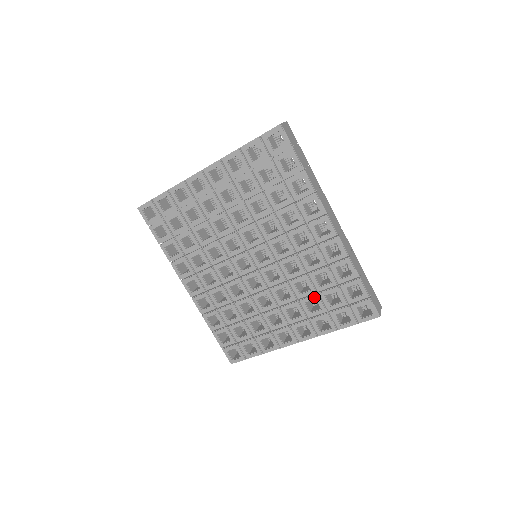
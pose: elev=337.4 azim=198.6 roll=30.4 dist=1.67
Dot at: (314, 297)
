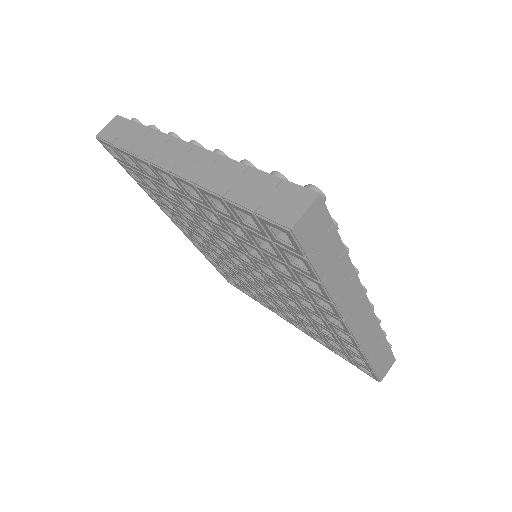
Dot at: (313, 328)
